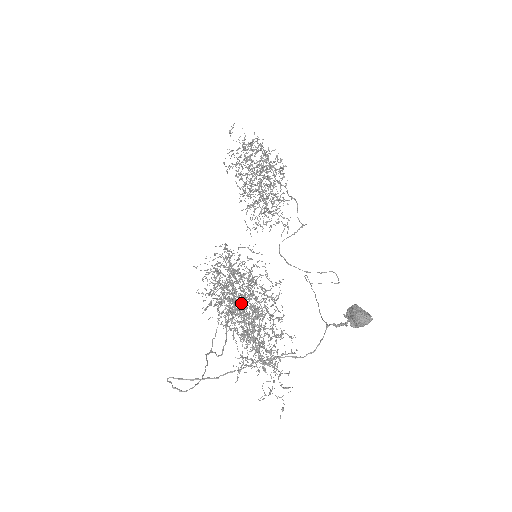
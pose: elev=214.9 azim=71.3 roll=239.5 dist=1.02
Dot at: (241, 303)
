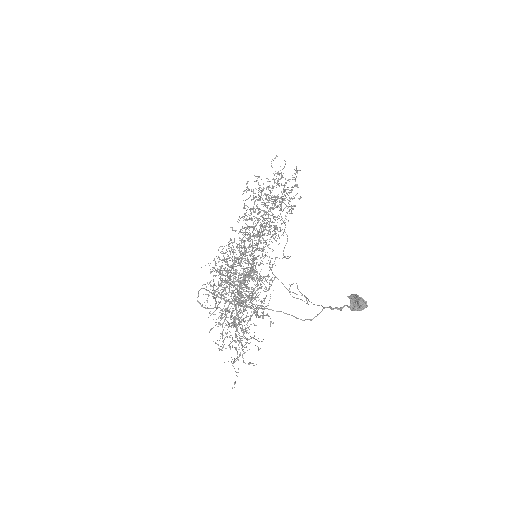
Dot at: occluded
